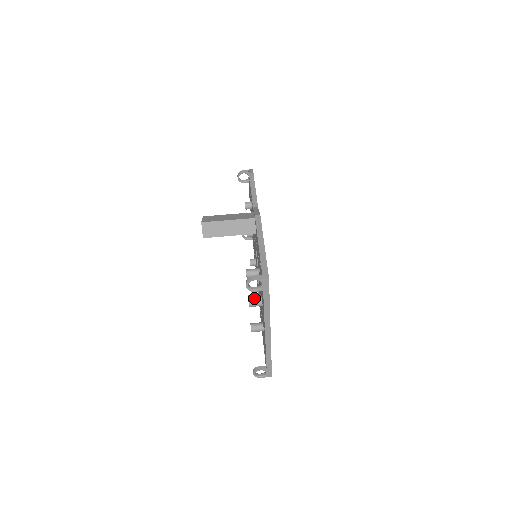
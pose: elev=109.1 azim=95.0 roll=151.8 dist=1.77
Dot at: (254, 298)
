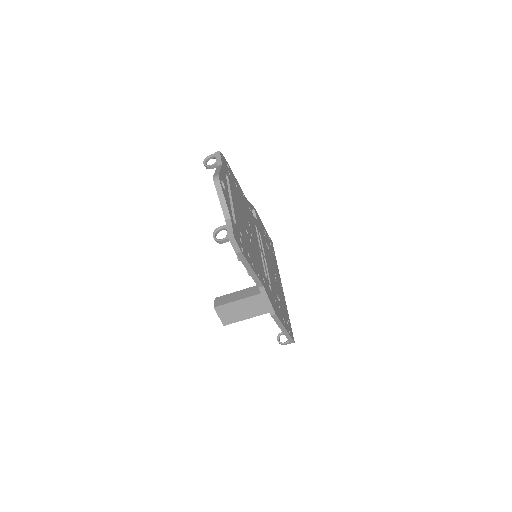
Dot at: occluded
